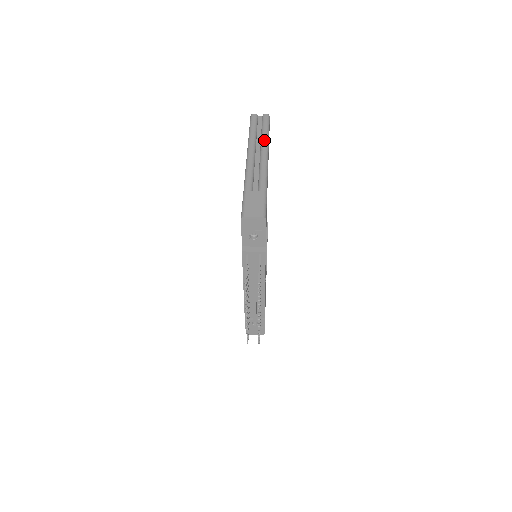
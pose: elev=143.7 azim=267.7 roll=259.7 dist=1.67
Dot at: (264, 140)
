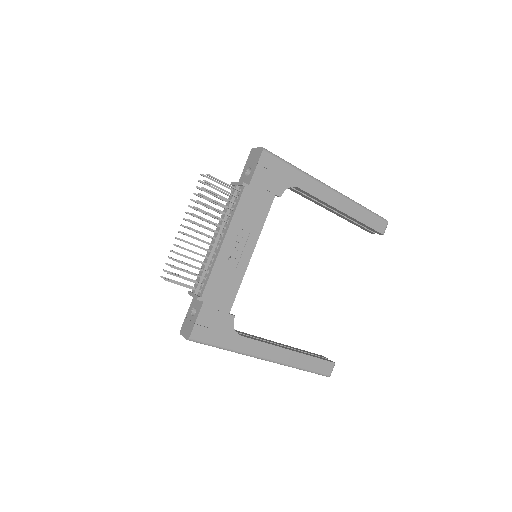
Dot at: (352, 200)
